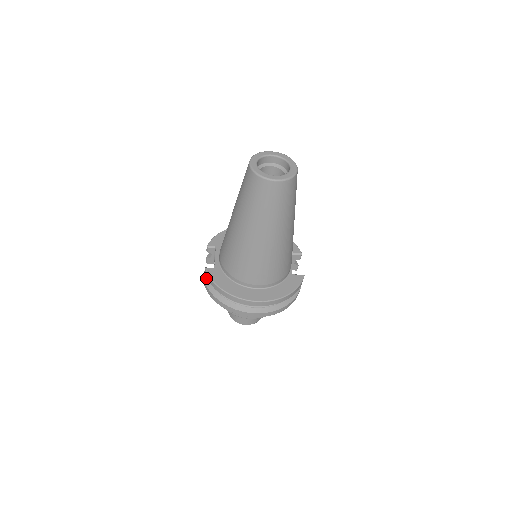
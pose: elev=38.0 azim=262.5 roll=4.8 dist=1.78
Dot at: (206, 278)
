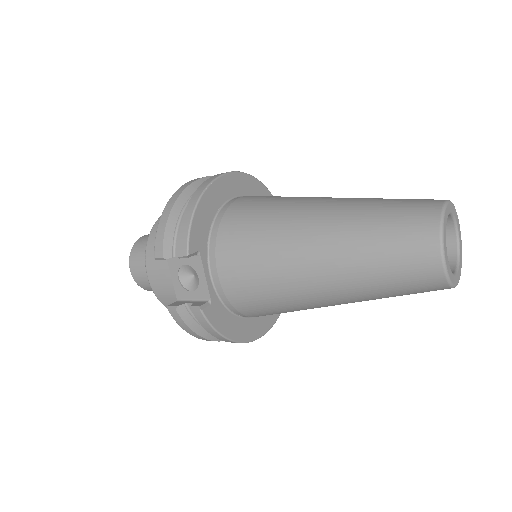
Dot at: (180, 307)
